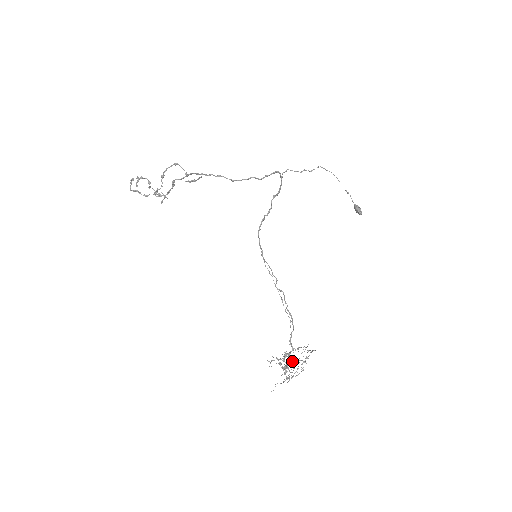
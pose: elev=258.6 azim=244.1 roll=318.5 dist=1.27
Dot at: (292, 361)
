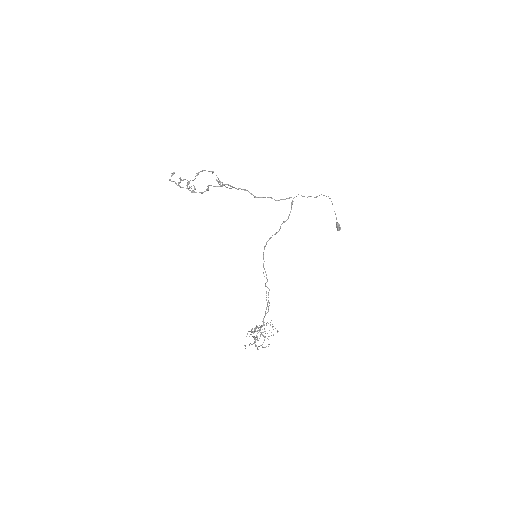
Dot at: (261, 333)
